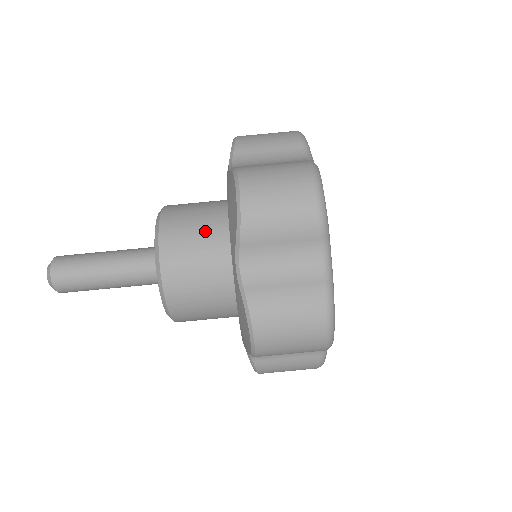
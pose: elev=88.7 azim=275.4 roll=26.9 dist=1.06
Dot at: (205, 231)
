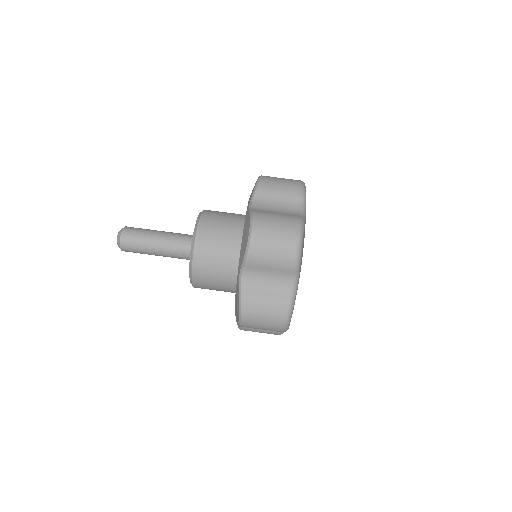
Dot at: (226, 241)
